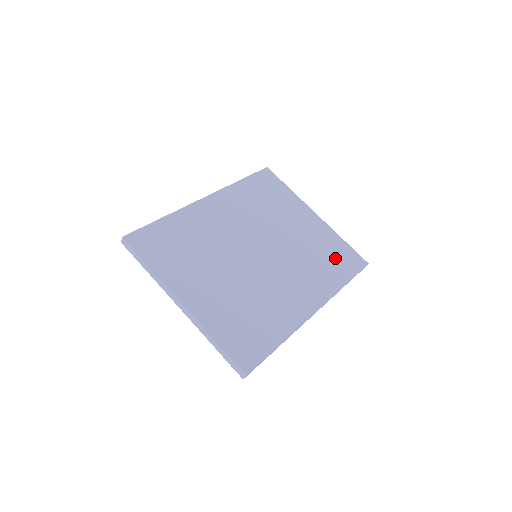
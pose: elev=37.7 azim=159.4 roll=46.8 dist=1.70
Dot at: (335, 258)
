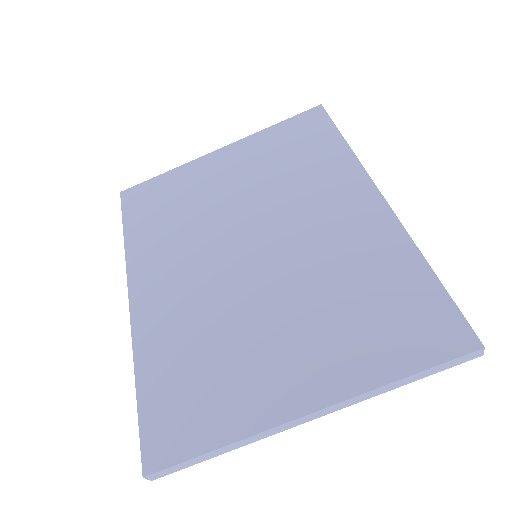
Dot at: (298, 144)
